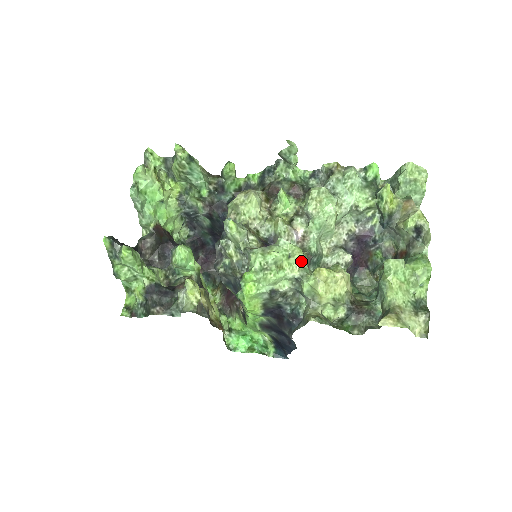
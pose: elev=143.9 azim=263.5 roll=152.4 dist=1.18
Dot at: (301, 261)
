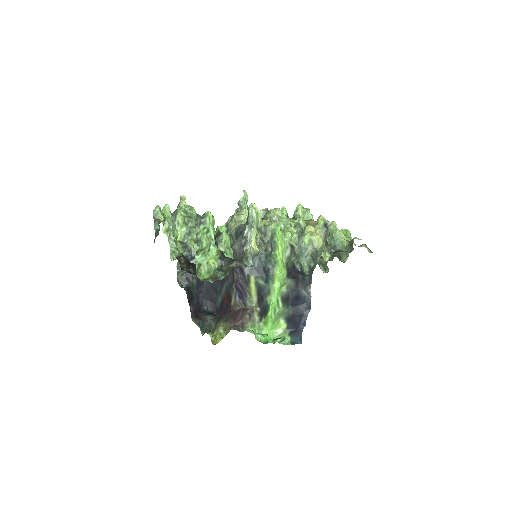
Dot at: (295, 229)
